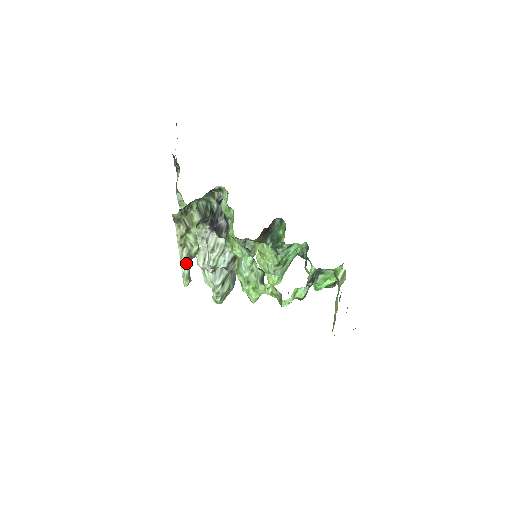
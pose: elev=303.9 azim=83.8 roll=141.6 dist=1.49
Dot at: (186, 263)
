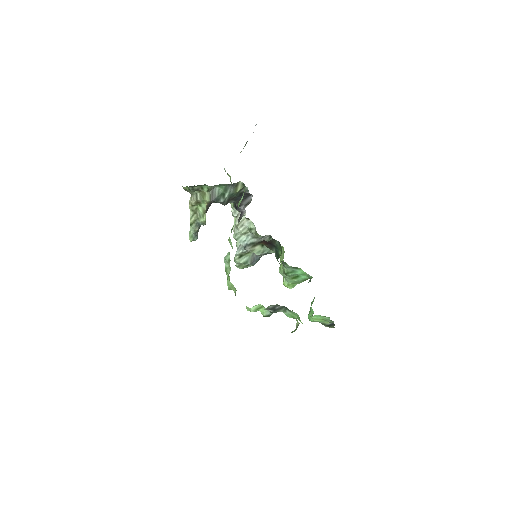
Dot at: (192, 226)
